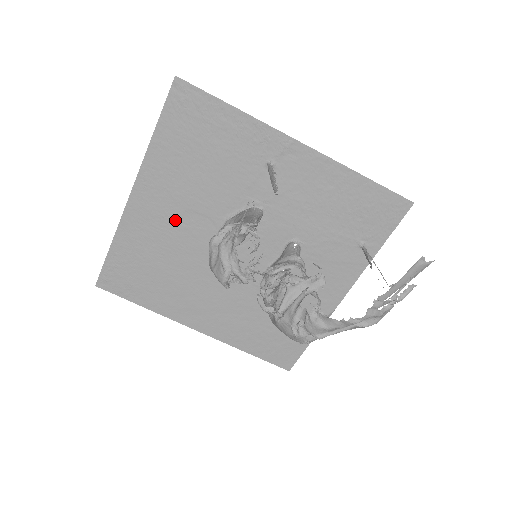
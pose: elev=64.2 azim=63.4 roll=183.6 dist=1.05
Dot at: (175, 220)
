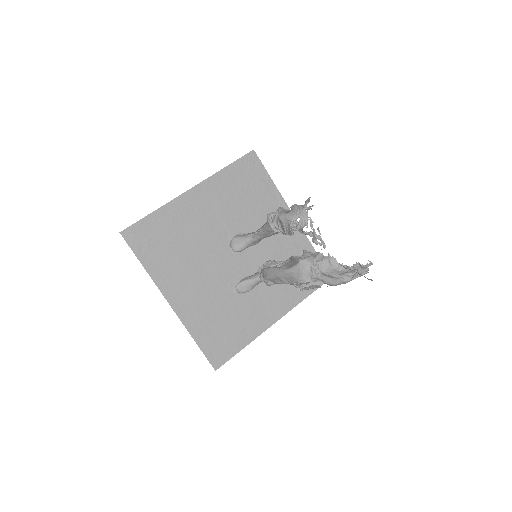
Dot at: (207, 218)
